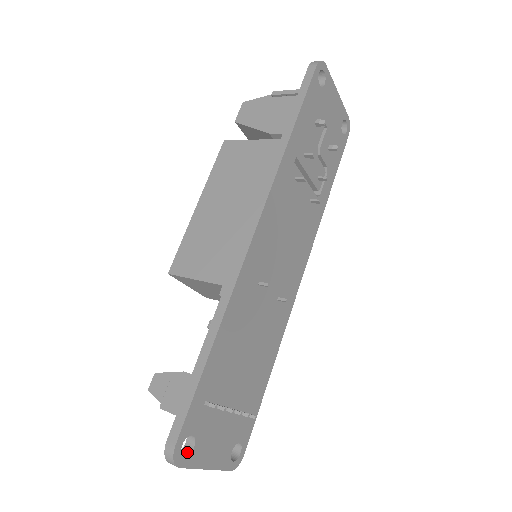
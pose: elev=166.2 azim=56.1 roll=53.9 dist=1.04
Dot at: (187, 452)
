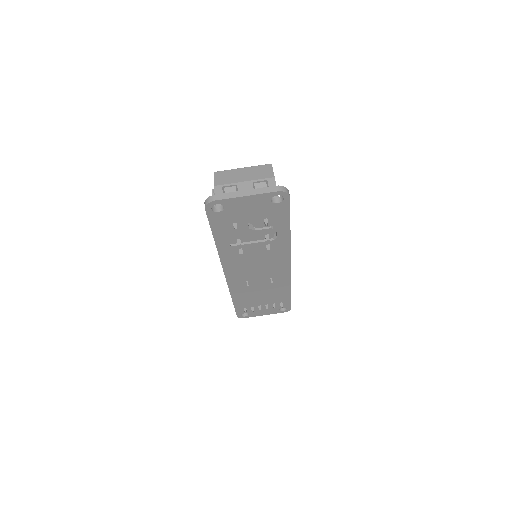
Dot at: (248, 314)
